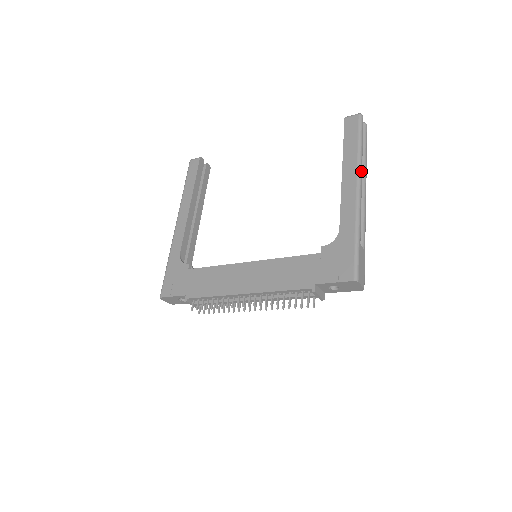
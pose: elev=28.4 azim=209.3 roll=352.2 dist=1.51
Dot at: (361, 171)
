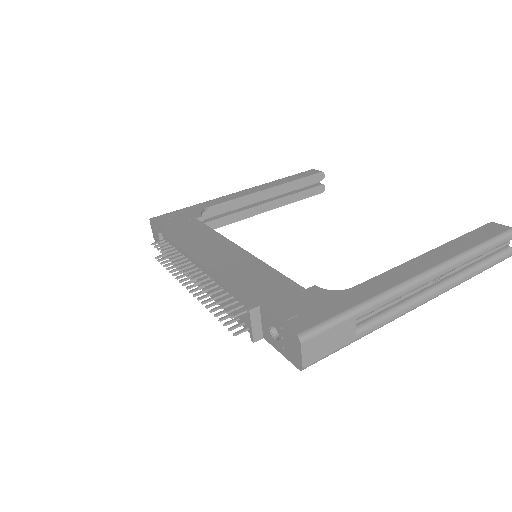
Dot at: (449, 267)
